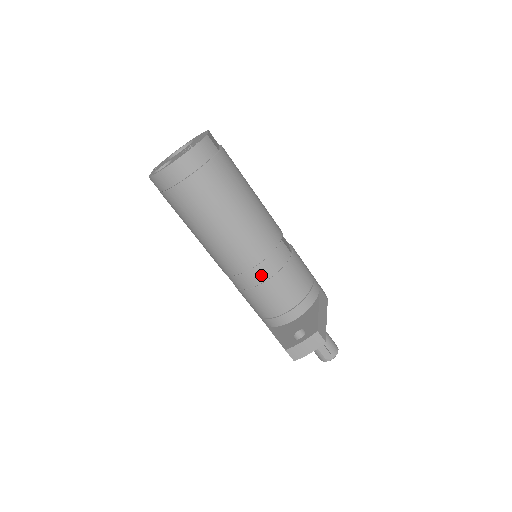
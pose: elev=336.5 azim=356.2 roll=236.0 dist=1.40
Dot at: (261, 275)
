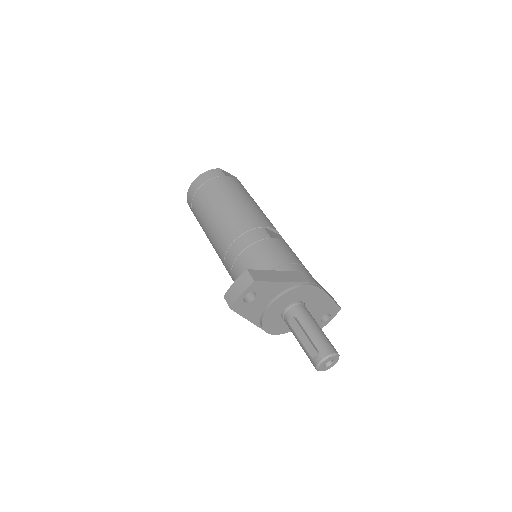
Dot at: (235, 251)
